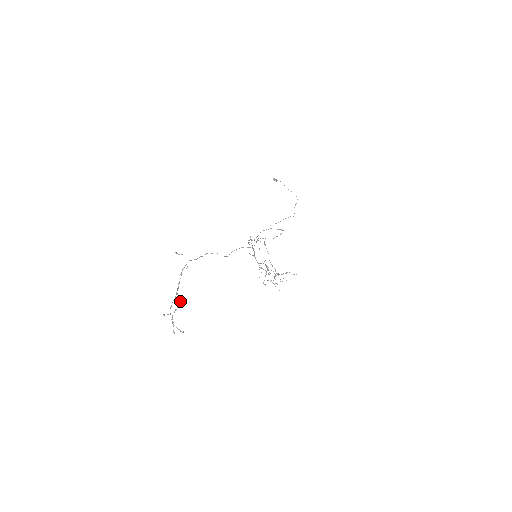
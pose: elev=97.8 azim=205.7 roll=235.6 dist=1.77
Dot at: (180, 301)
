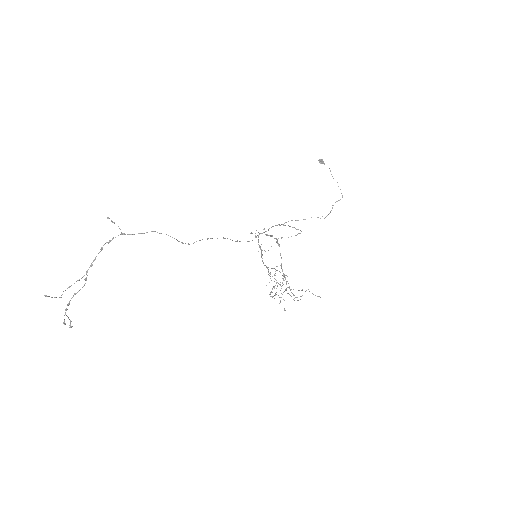
Dot at: (84, 284)
